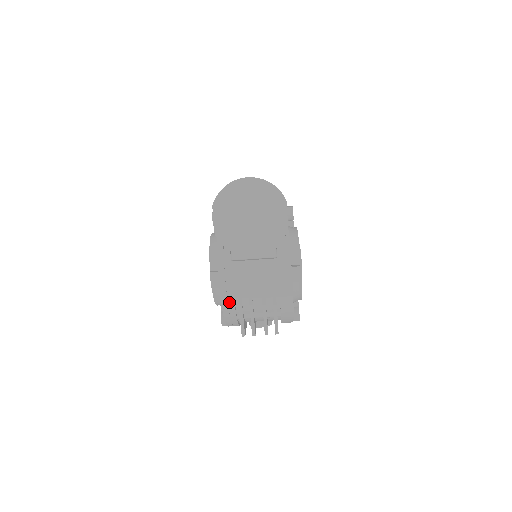
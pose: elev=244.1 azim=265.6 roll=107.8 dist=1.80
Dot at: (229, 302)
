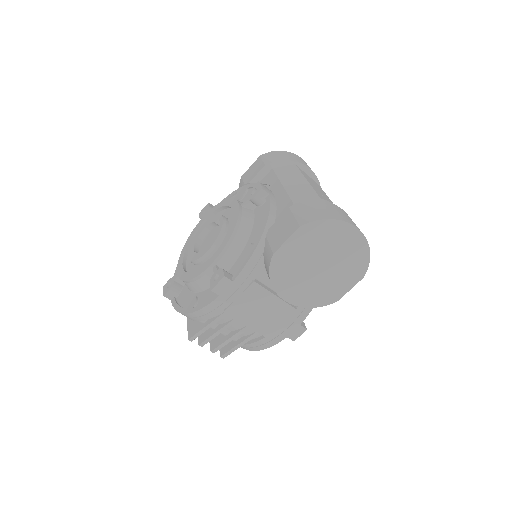
Dot at: (213, 311)
